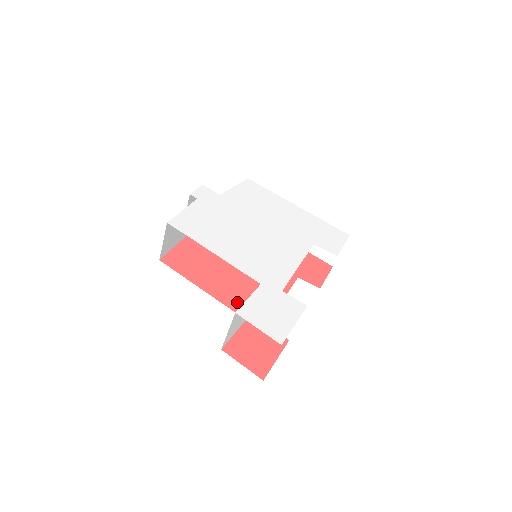
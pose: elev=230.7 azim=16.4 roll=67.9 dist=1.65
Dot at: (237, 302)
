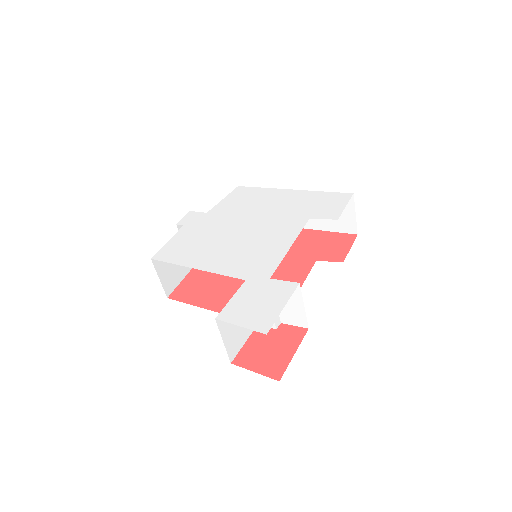
Dot at: occluded
